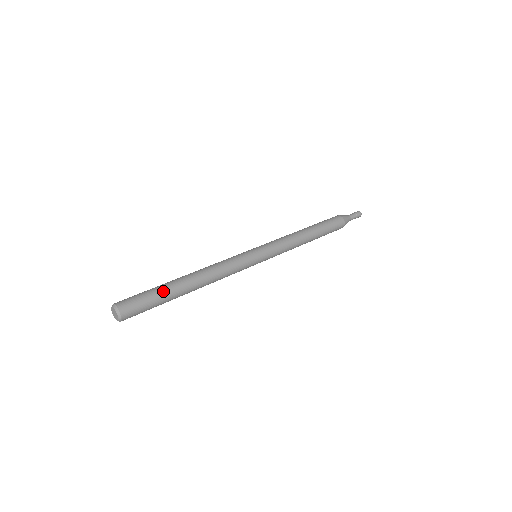
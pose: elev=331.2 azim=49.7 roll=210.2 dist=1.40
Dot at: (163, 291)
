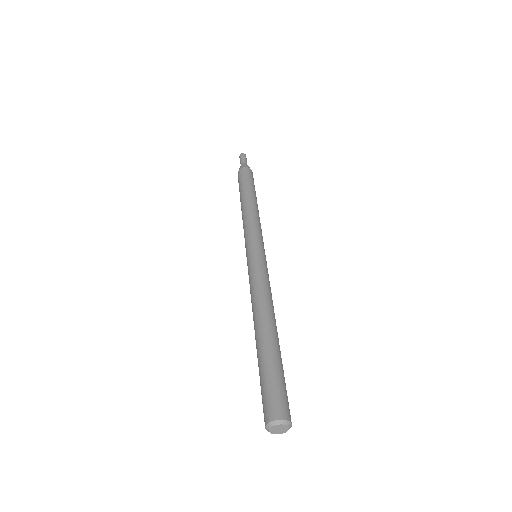
Dot at: (267, 361)
